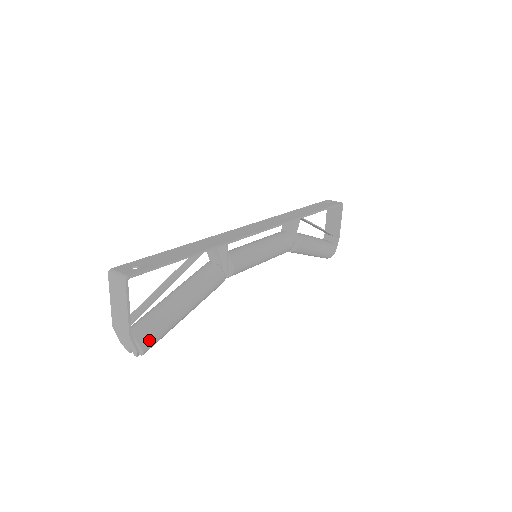
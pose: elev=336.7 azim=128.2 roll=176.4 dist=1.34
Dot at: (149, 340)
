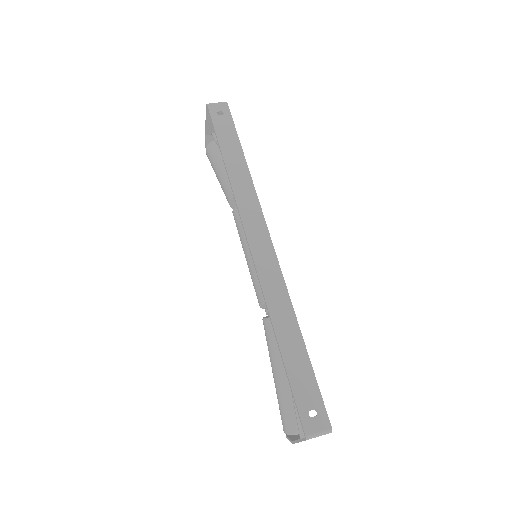
Dot at: occluded
